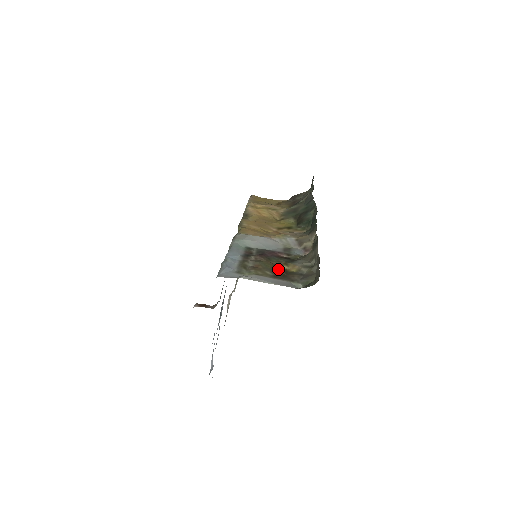
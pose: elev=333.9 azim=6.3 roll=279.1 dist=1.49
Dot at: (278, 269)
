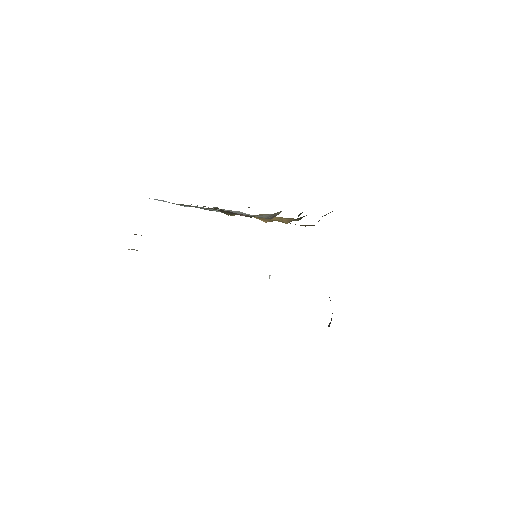
Dot at: (215, 208)
